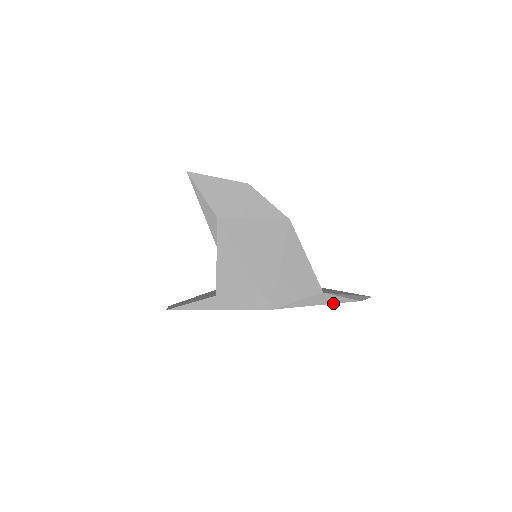
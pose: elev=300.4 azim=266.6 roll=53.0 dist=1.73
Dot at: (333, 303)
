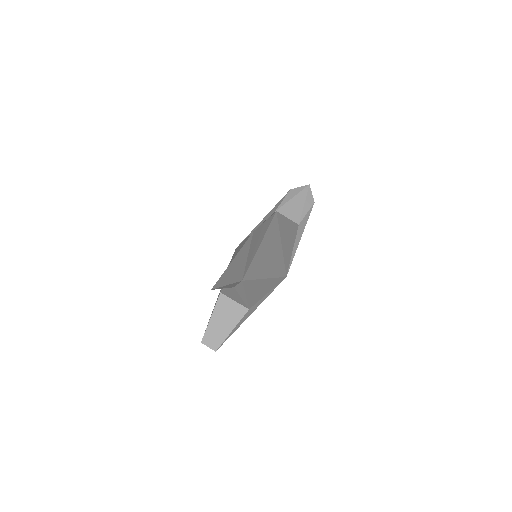
Dot at: occluded
